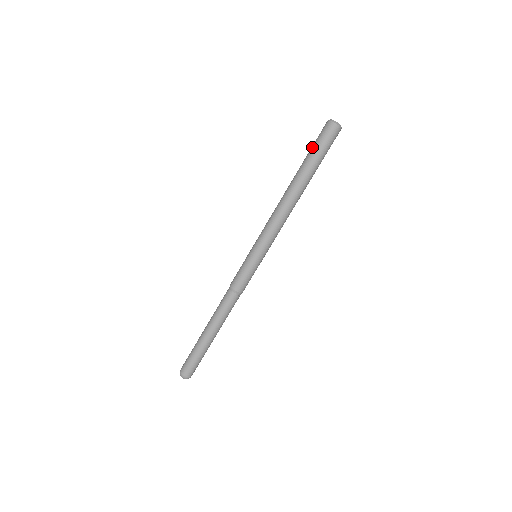
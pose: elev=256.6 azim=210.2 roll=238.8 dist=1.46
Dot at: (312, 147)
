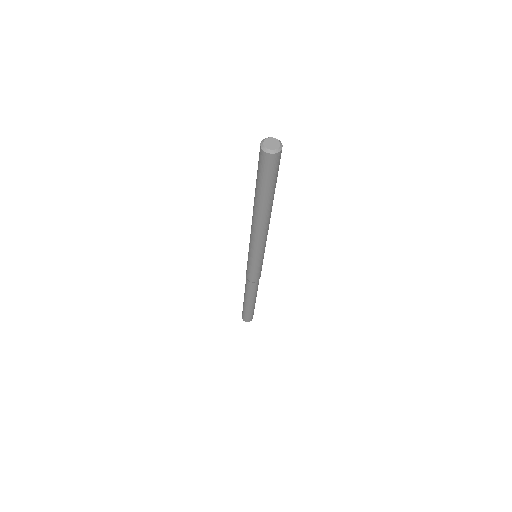
Dot at: occluded
